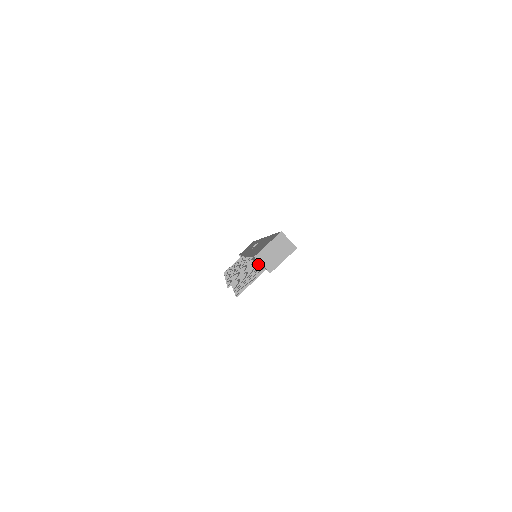
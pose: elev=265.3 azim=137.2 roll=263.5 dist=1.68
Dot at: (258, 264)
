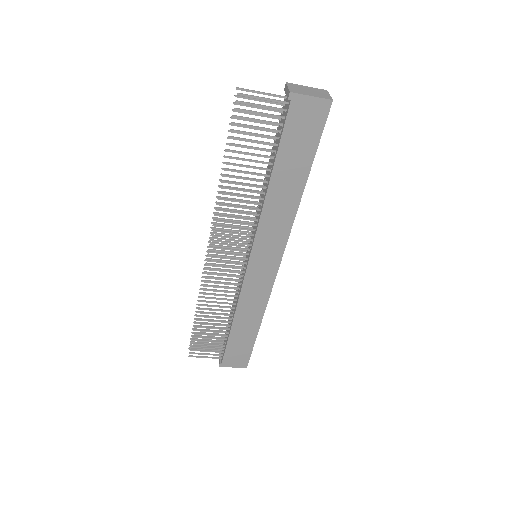
Dot at: (264, 195)
